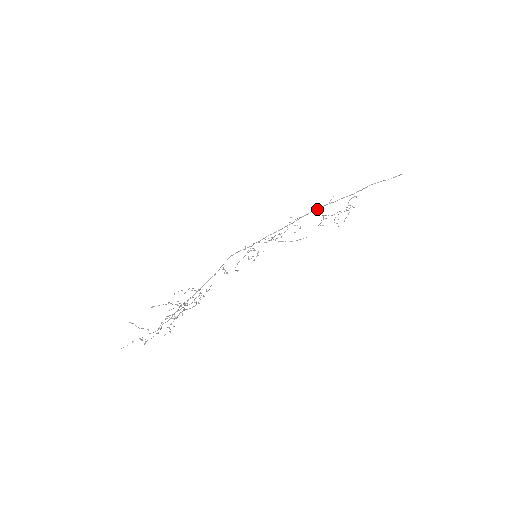
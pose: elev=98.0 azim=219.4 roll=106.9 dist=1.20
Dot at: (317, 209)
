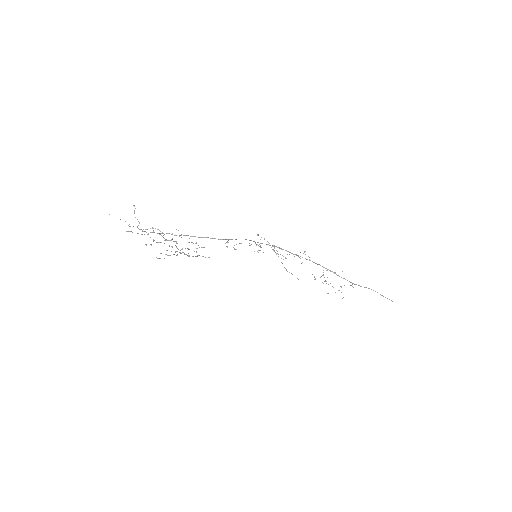
Dot at: (324, 267)
